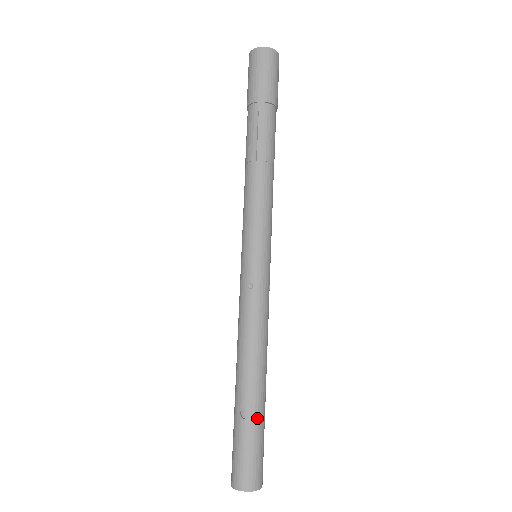
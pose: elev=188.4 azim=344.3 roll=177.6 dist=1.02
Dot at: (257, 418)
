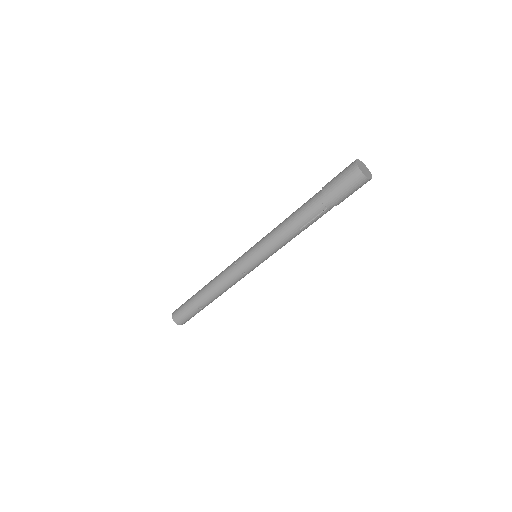
Dot at: occluded
